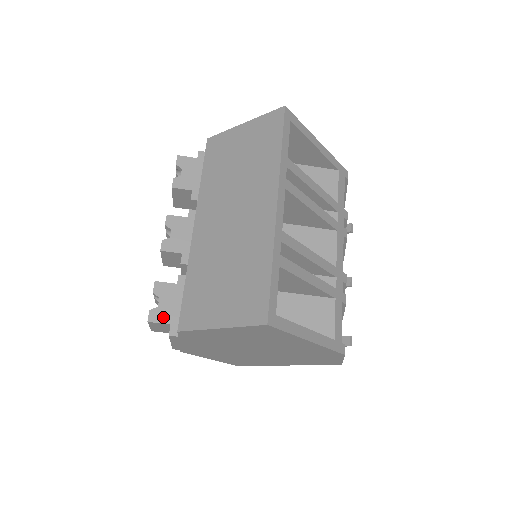
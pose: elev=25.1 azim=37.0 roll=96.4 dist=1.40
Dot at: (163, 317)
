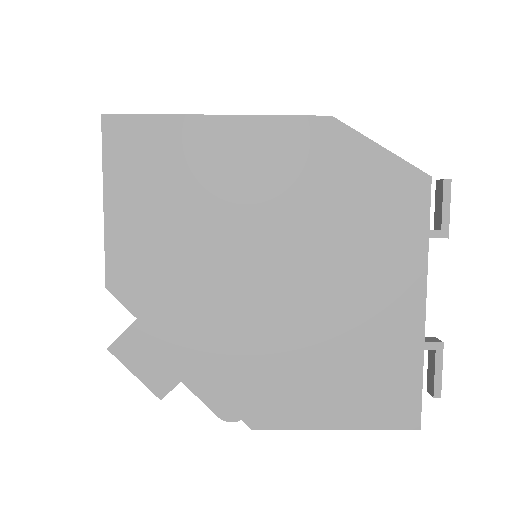
Dot at: (125, 331)
